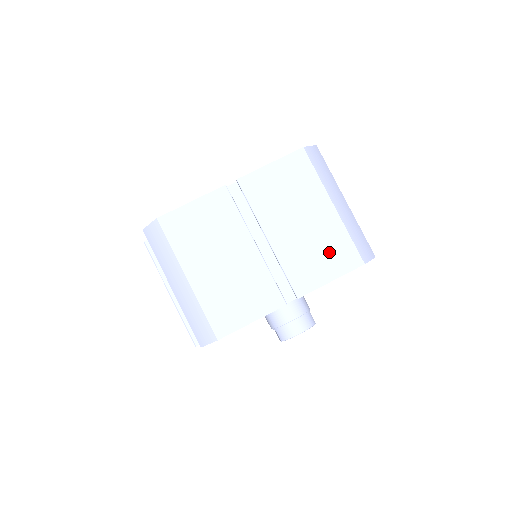
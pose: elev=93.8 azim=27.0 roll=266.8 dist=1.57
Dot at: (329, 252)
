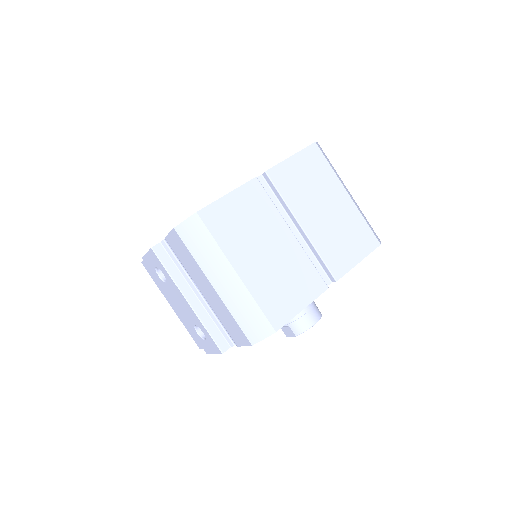
Dot at: (353, 236)
